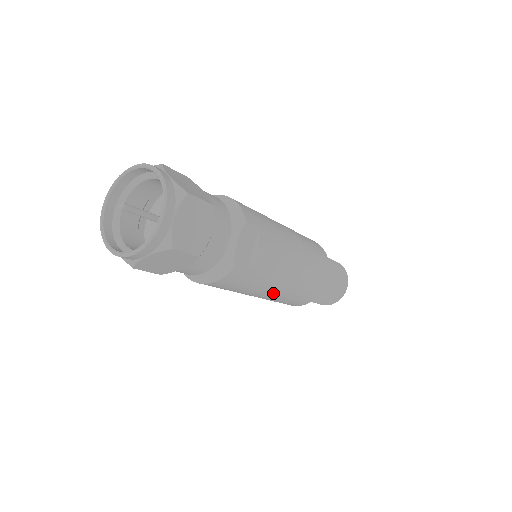
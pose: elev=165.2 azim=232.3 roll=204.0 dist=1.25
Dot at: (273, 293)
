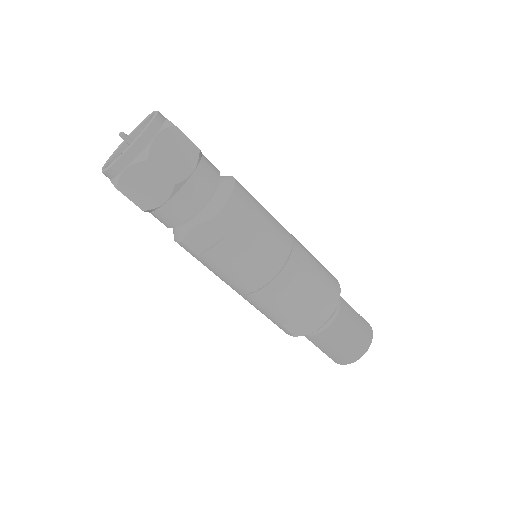
Dot at: (238, 293)
